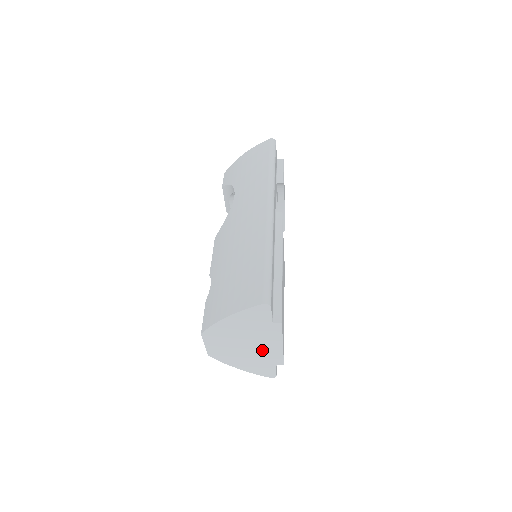
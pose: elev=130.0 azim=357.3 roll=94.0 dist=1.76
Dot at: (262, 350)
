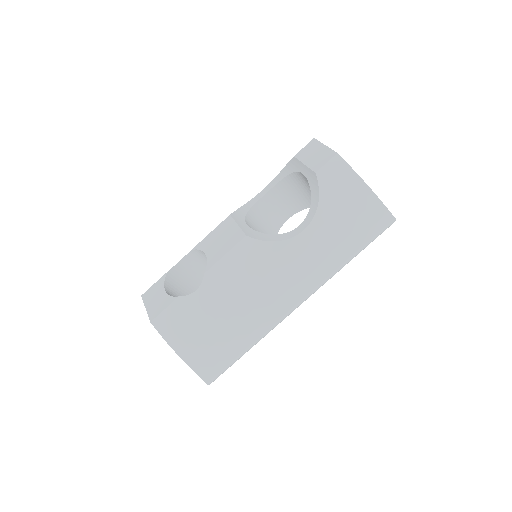
Dot at: occluded
